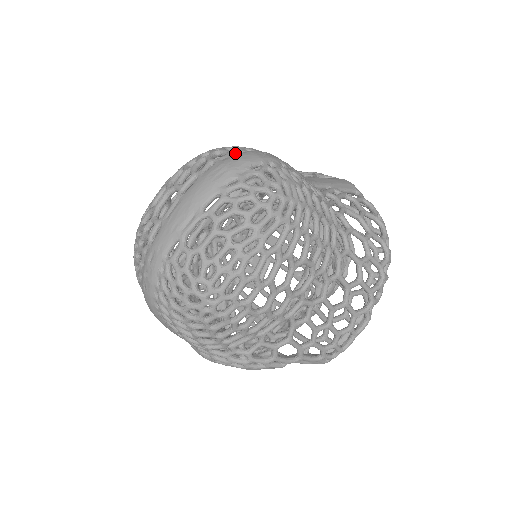
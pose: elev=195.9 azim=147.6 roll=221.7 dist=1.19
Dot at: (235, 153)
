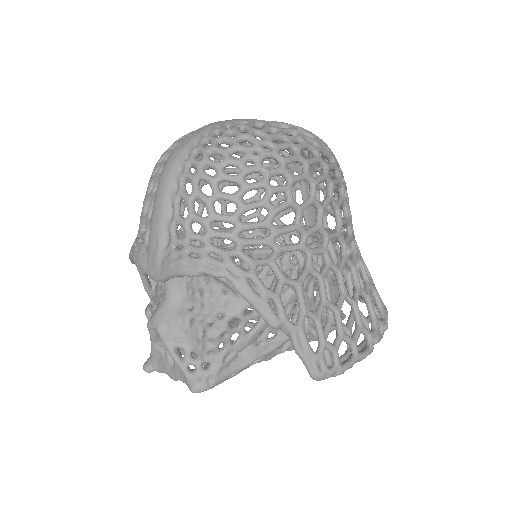
Dot at: (284, 150)
